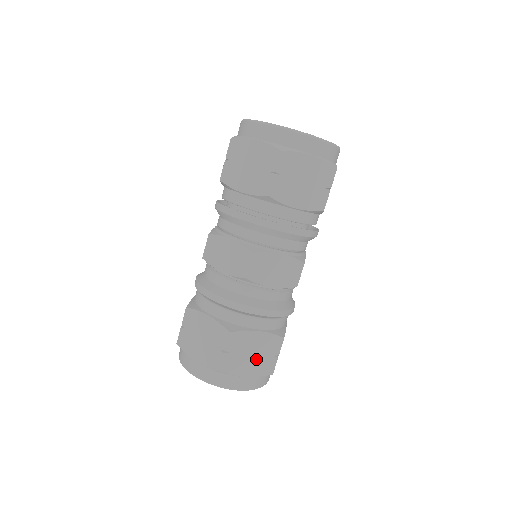
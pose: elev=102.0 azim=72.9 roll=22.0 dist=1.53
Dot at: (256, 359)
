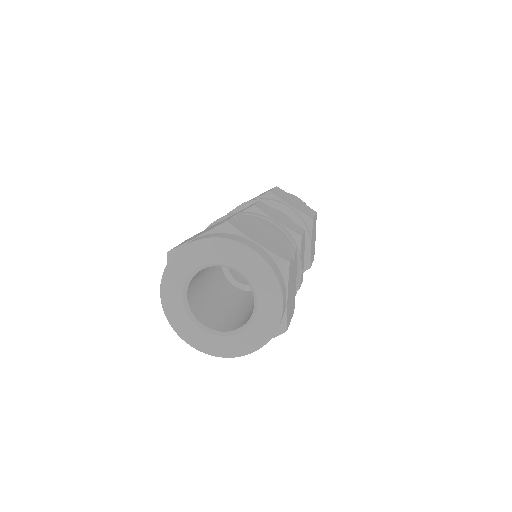
Dot at: (268, 241)
